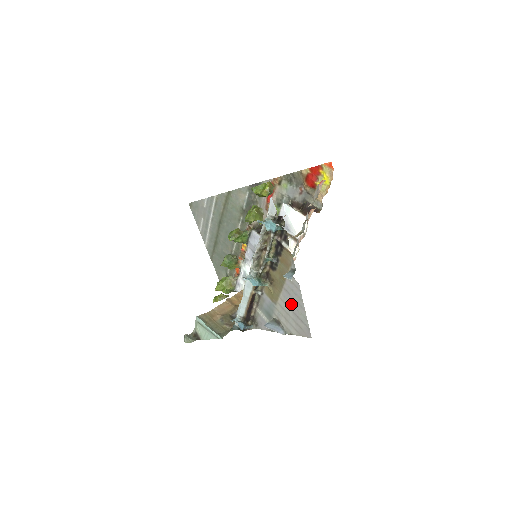
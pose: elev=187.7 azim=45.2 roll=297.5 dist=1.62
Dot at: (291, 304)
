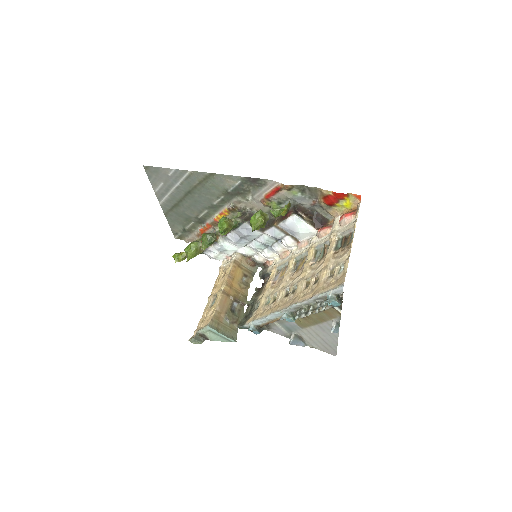
Dot at: (322, 335)
